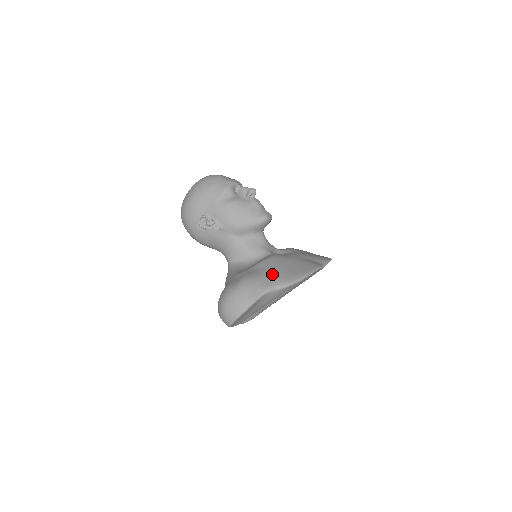
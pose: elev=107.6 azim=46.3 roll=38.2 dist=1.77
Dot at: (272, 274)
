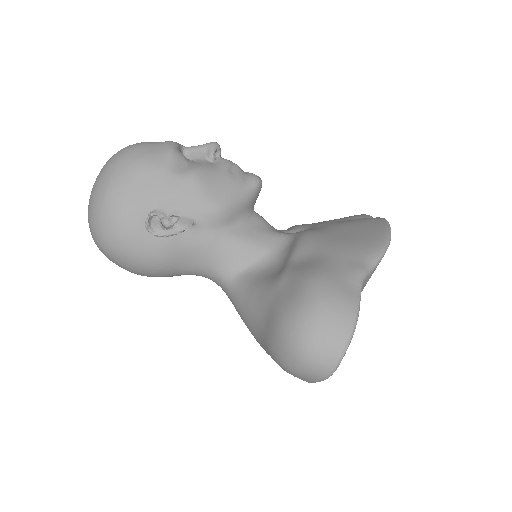
Dot at: (342, 251)
